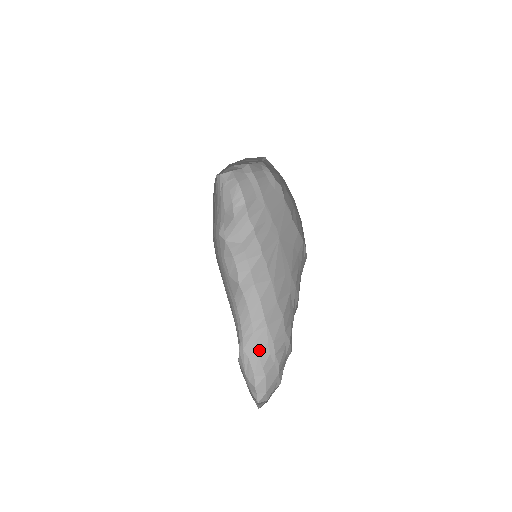
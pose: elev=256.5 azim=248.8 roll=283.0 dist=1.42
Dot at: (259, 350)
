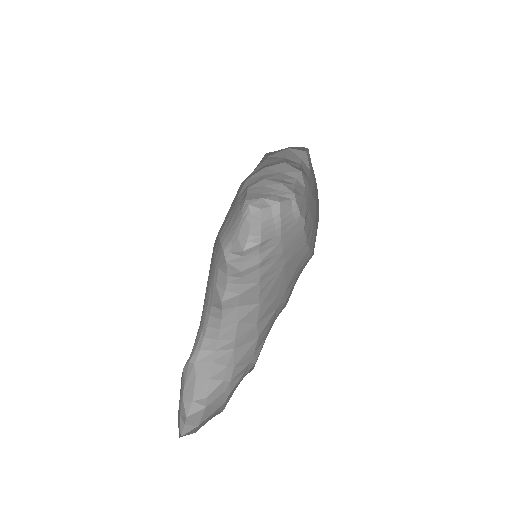
Dot at: (212, 373)
